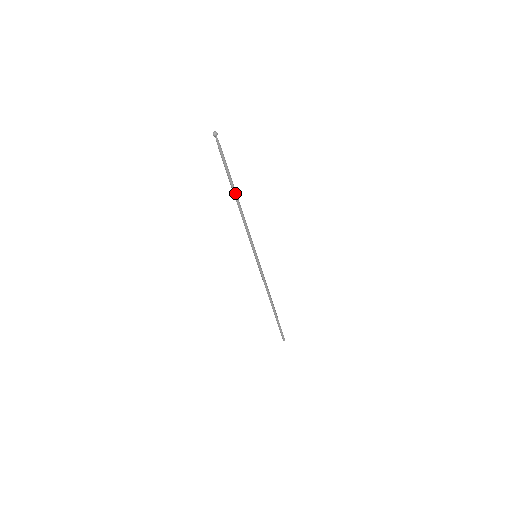
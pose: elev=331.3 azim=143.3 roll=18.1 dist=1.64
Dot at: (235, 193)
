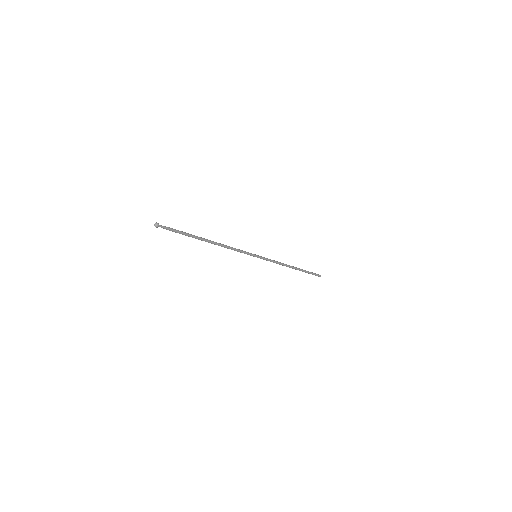
Dot at: (205, 241)
